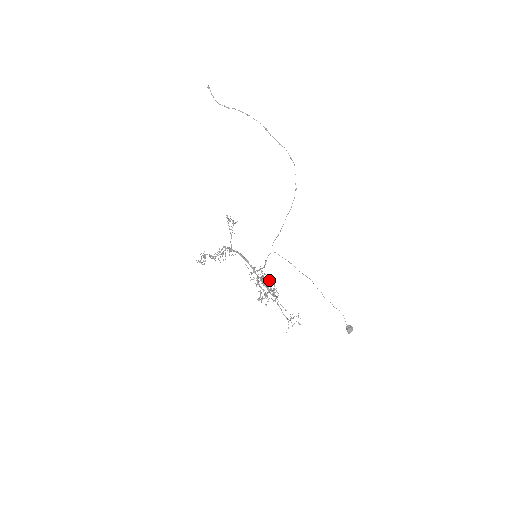
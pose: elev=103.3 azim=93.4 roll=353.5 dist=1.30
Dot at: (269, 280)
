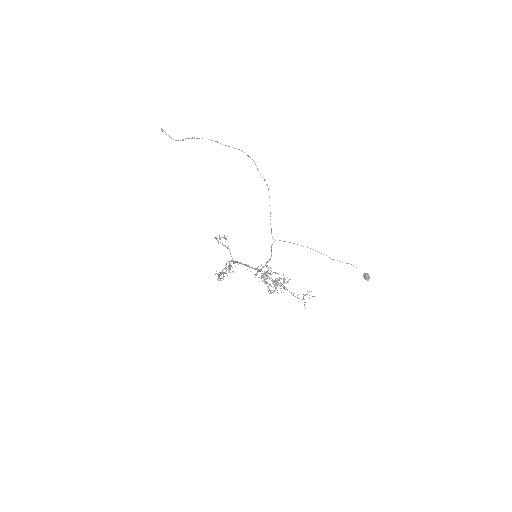
Dot at: (273, 272)
